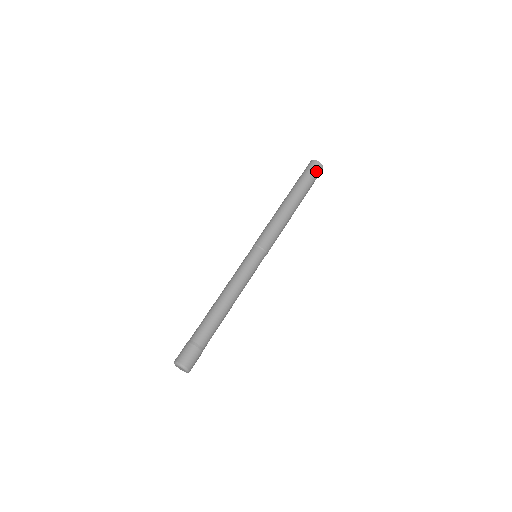
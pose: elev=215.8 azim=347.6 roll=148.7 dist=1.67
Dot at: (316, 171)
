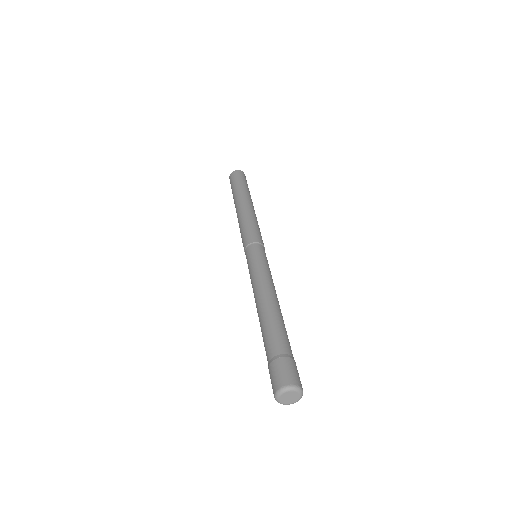
Dot at: occluded
